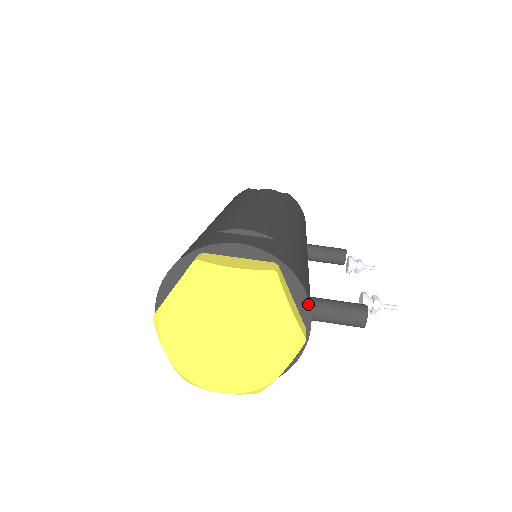
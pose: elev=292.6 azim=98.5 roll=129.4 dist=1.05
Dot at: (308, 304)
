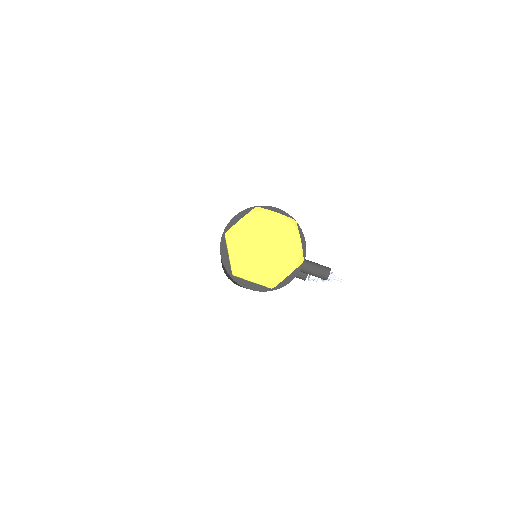
Dot at: (305, 247)
